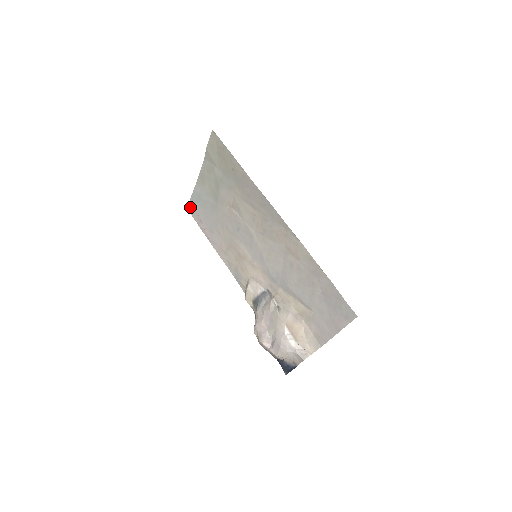
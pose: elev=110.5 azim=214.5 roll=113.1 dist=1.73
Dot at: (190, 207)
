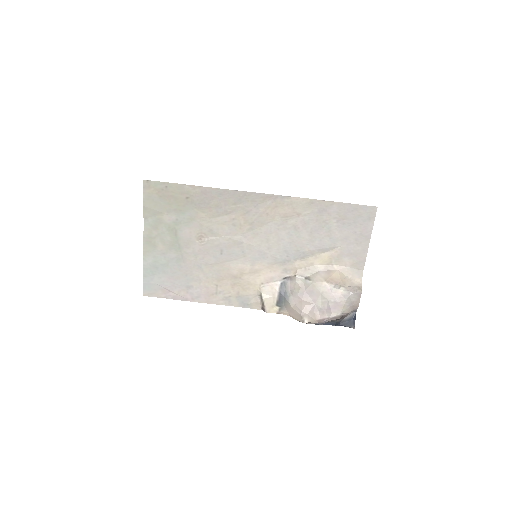
Dot at: (147, 289)
